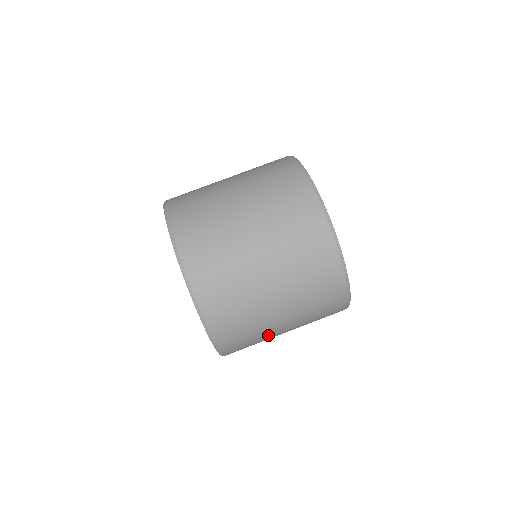
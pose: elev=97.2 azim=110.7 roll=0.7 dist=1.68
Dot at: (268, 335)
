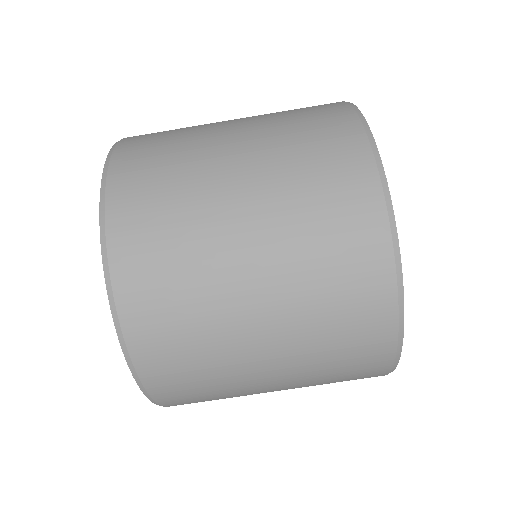
Dot at: occluded
